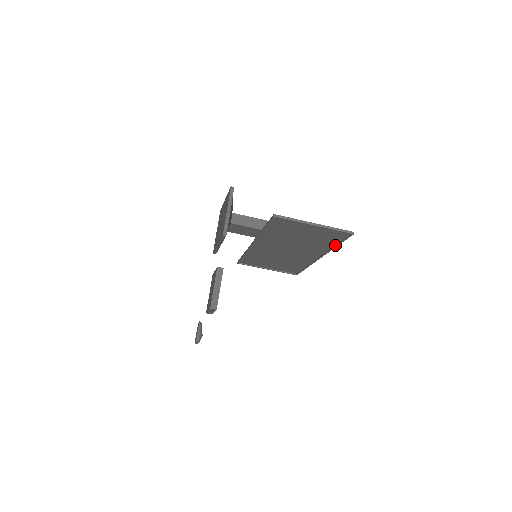
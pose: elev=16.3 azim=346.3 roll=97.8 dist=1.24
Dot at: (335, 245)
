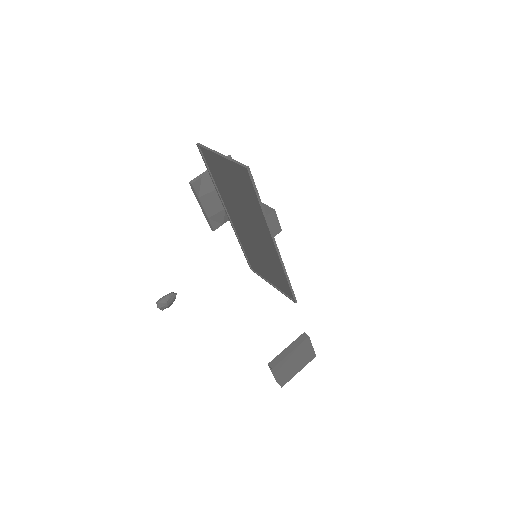
Dot at: (260, 205)
